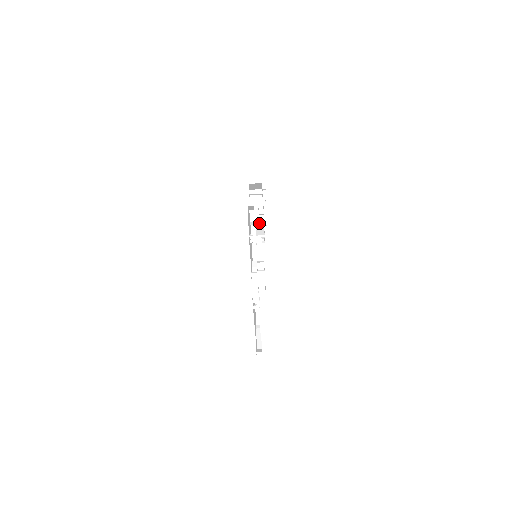
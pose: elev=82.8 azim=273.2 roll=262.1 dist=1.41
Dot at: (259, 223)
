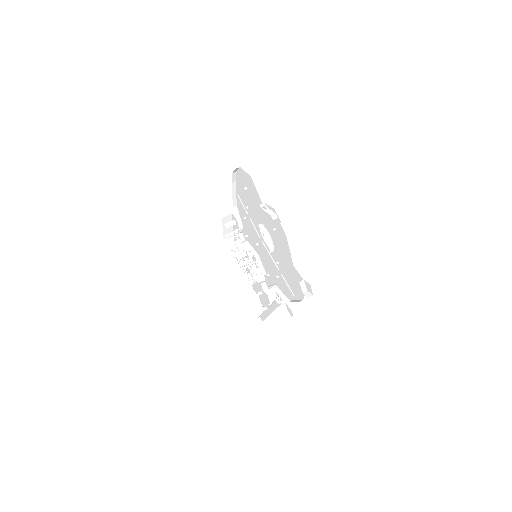
Dot at: occluded
